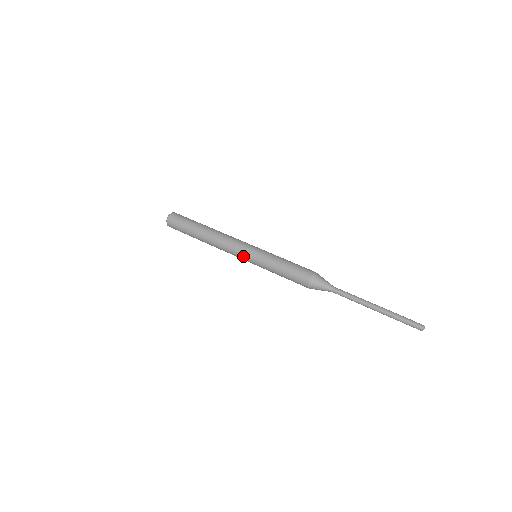
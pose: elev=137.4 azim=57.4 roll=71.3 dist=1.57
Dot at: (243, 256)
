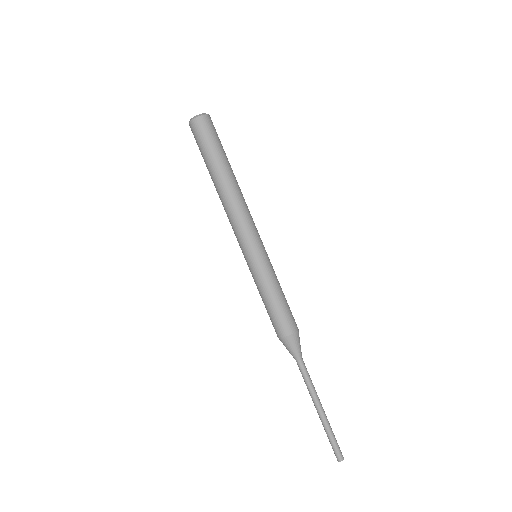
Dot at: (244, 247)
